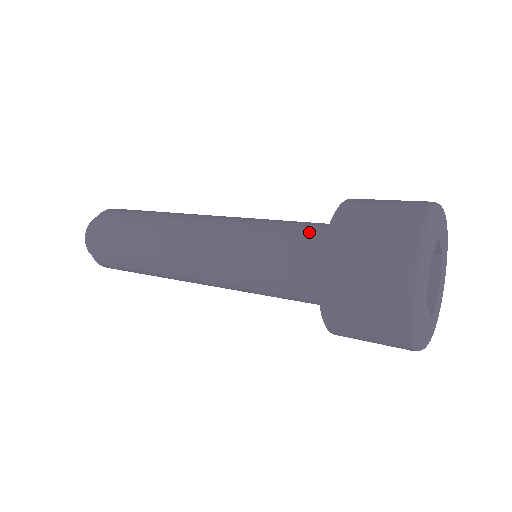
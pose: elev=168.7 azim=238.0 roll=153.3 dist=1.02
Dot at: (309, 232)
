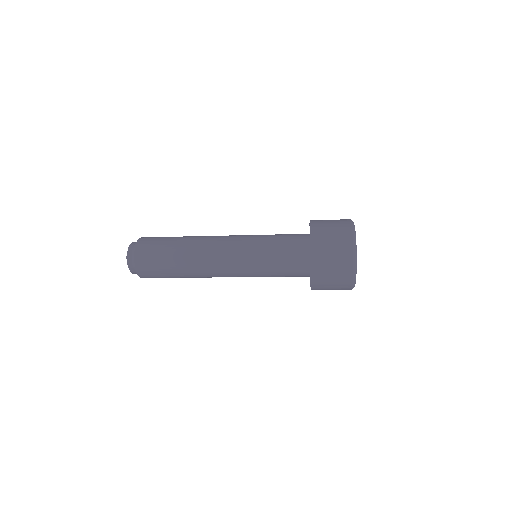
Dot at: (293, 238)
